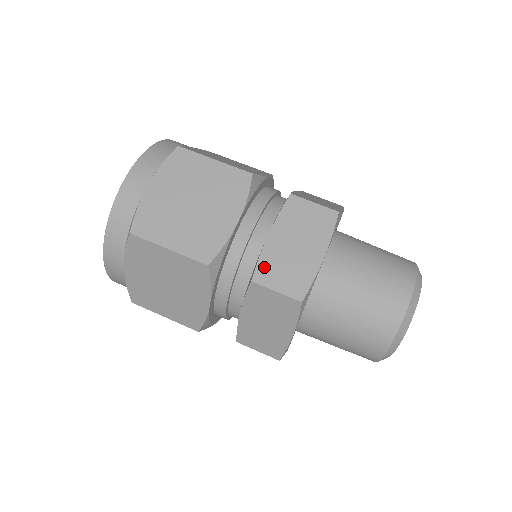
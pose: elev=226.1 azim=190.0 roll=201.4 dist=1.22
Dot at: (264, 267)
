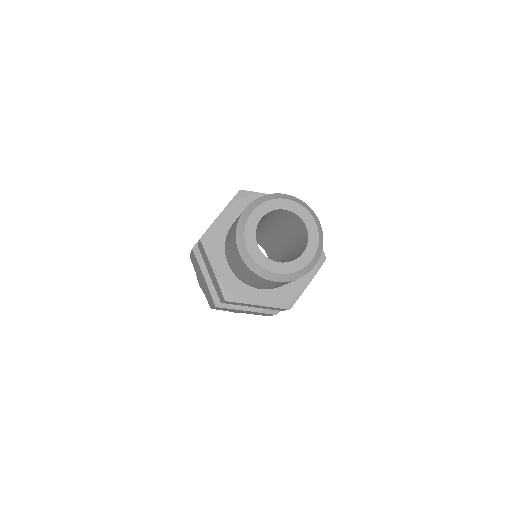
Dot at: occluded
